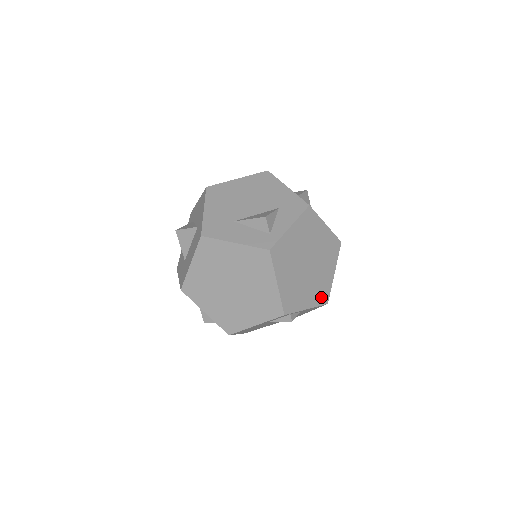
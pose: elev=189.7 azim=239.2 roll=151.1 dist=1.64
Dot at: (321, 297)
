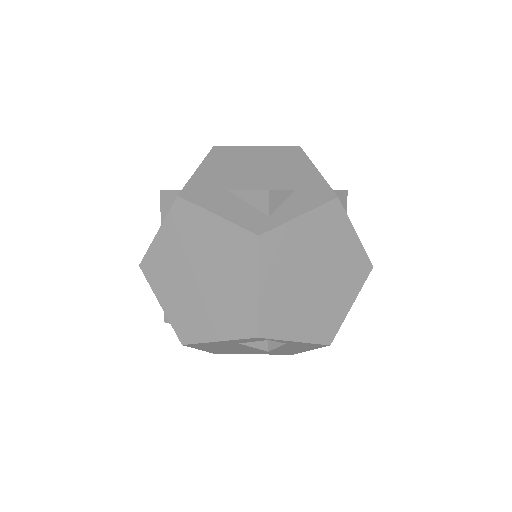
Dot at: (322, 332)
